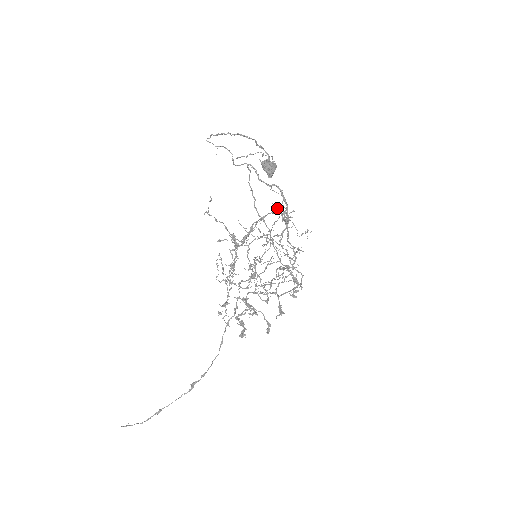
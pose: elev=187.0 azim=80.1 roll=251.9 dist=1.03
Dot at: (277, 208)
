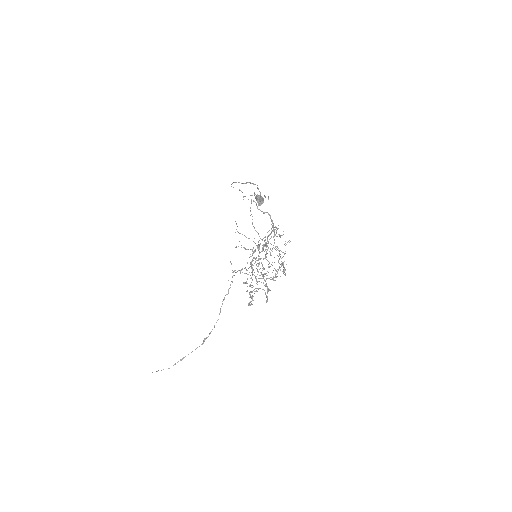
Dot at: (275, 229)
